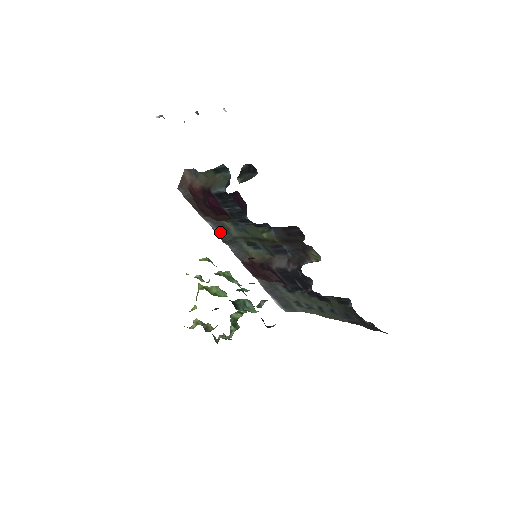
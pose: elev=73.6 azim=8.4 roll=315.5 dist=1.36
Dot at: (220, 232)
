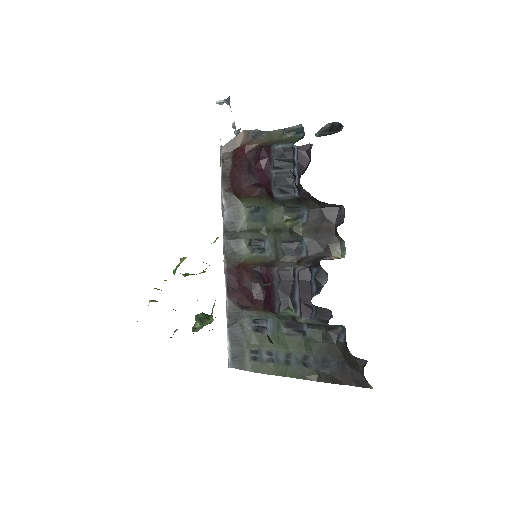
Dot at: (228, 219)
